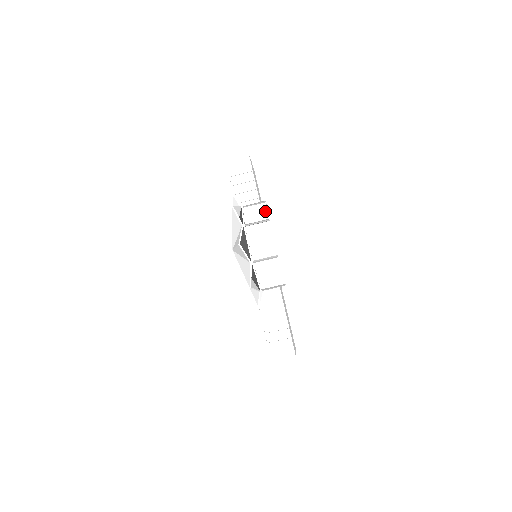
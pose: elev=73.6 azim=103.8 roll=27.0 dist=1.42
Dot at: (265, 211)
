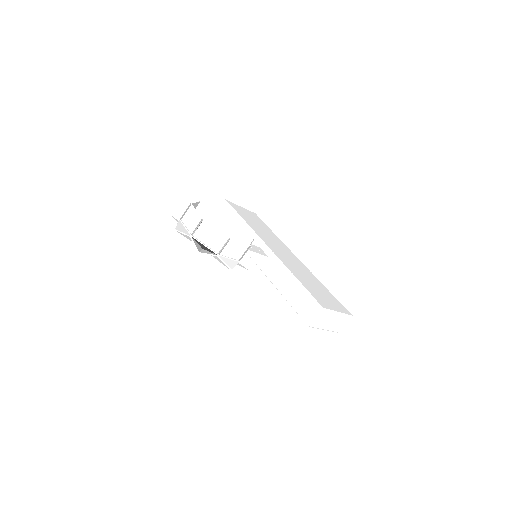
Dot at: (195, 204)
